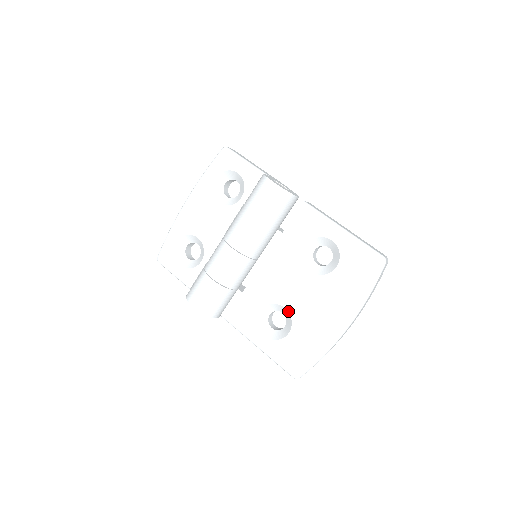
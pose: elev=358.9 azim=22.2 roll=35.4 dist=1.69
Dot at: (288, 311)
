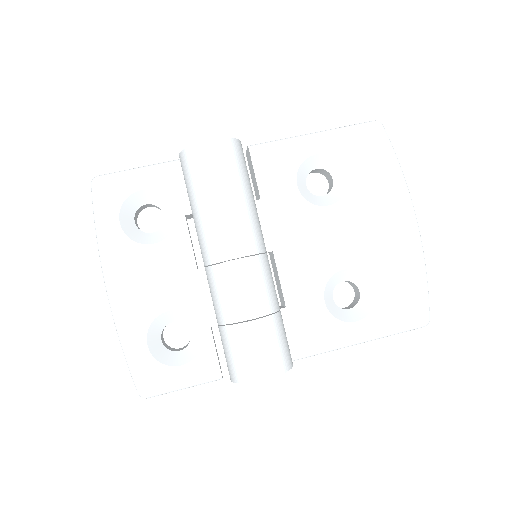
Dot at: (351, 269)
